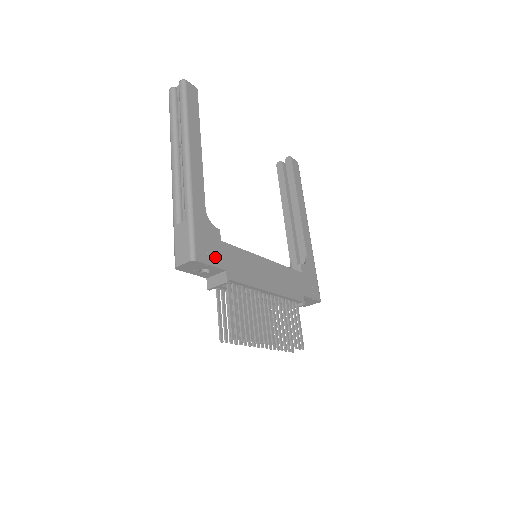
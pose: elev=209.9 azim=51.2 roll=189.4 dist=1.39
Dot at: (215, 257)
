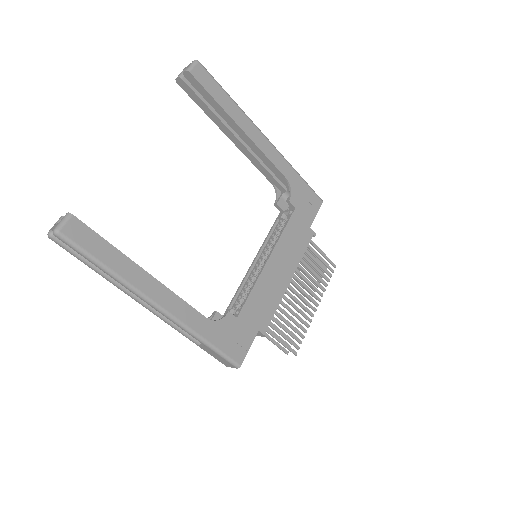
Dot at: (246, 337)
